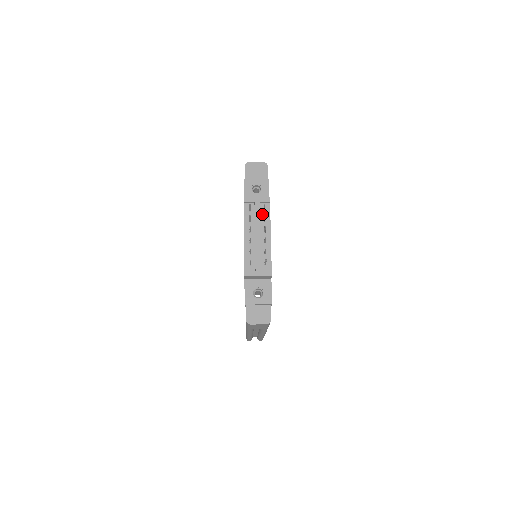
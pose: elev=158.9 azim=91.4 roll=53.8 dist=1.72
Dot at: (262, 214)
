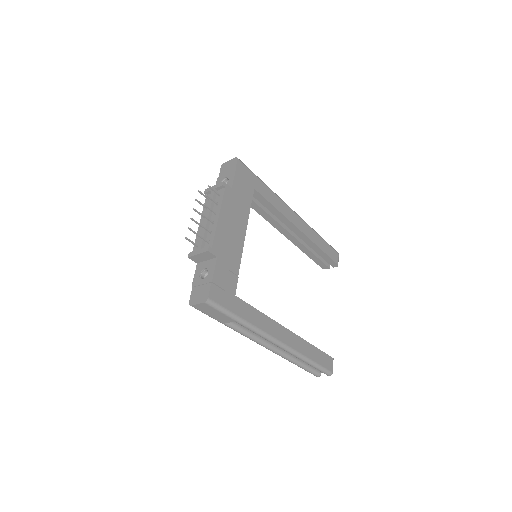
Dot at: (217, 199)
